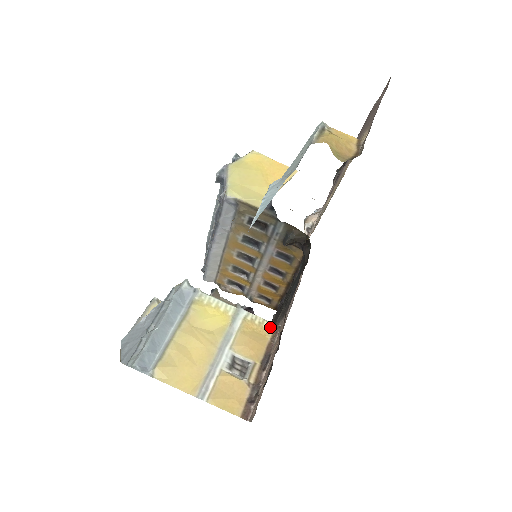
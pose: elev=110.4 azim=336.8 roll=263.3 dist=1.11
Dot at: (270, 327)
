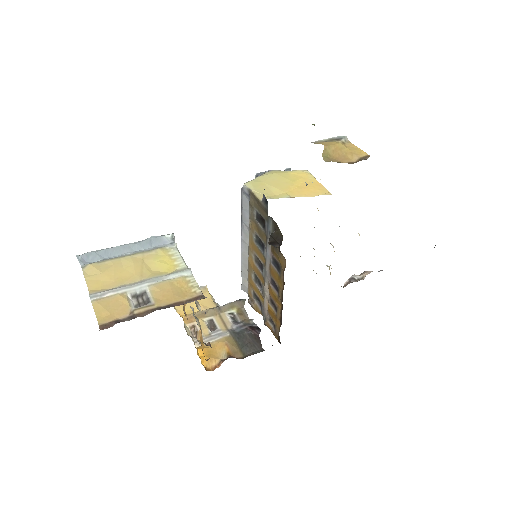
Dot at: (197, 293)
